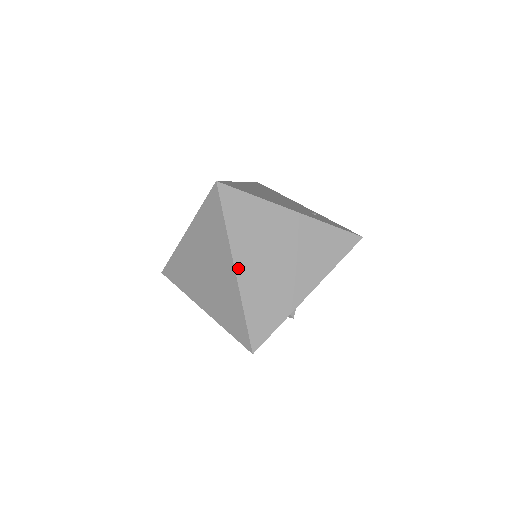
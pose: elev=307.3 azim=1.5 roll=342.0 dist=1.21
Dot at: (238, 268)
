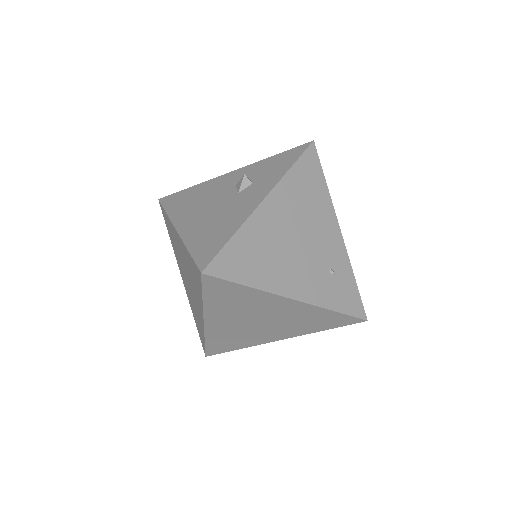
Dot at: (208, 322)
